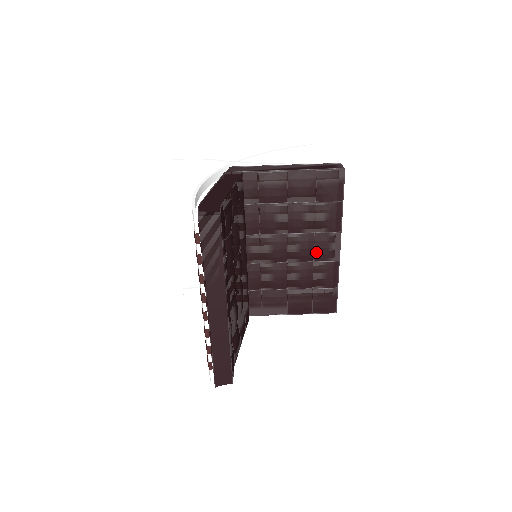
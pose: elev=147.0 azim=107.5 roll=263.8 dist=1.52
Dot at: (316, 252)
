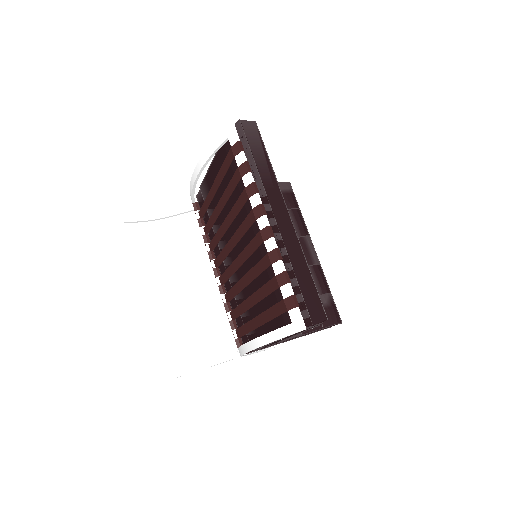
Dot at: occluded
